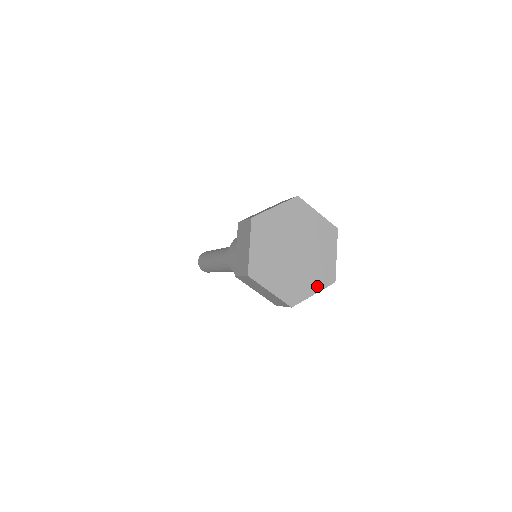
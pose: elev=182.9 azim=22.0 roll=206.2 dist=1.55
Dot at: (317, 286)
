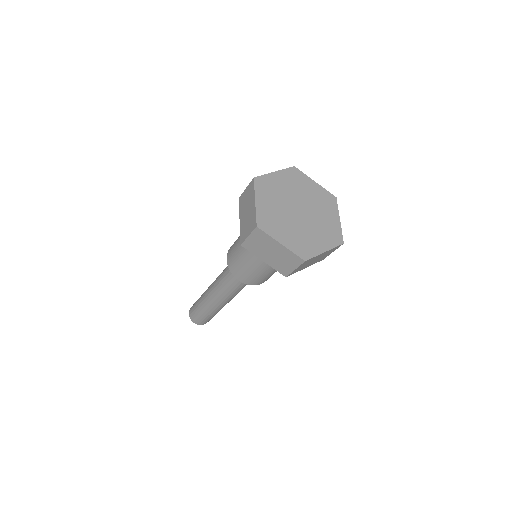
Dot at: (290, 244)
